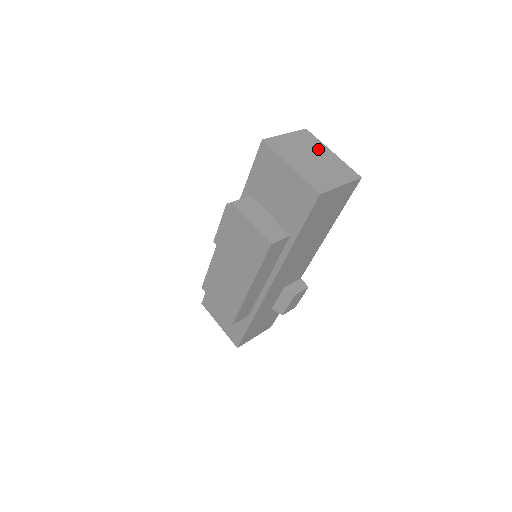
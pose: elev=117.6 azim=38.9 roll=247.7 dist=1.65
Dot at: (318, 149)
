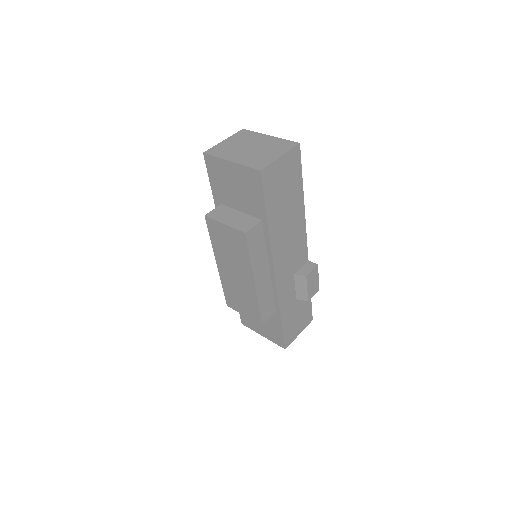
Dot at: (255, 139)
